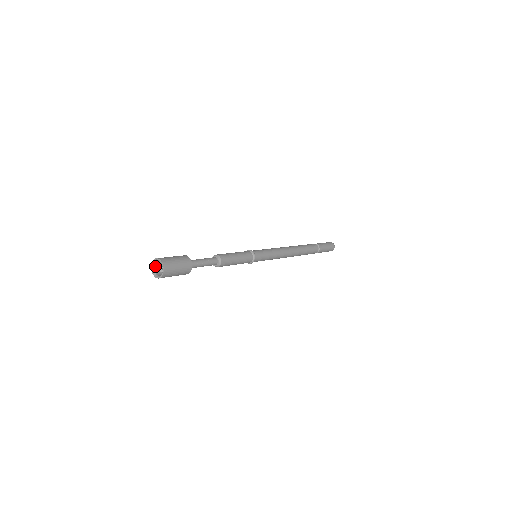
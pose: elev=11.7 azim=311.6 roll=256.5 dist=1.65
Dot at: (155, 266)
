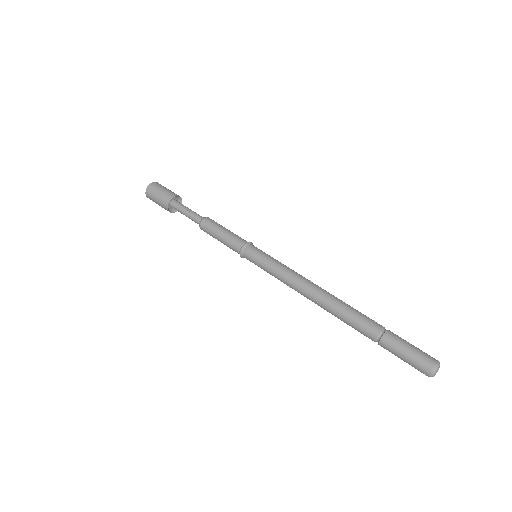
Dot at: occluded
